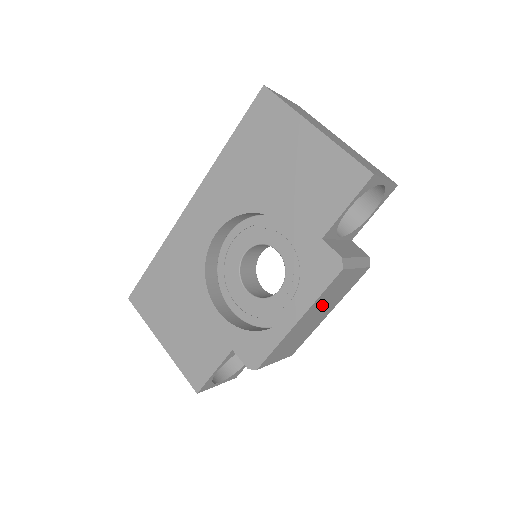
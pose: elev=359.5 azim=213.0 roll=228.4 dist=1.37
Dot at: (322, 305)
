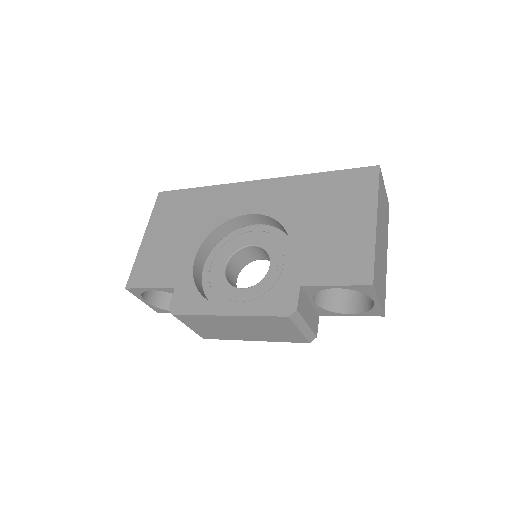
Dot at: (254, 326)
